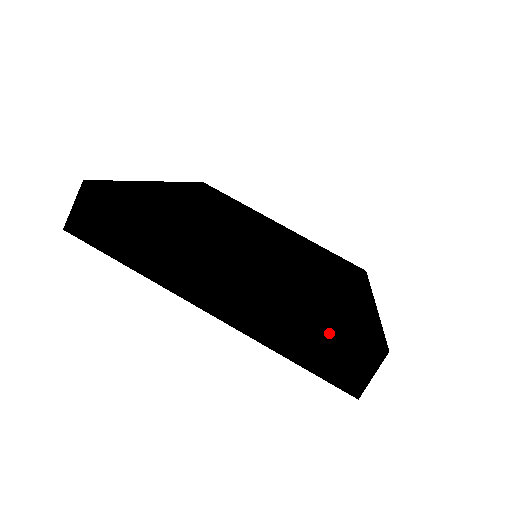
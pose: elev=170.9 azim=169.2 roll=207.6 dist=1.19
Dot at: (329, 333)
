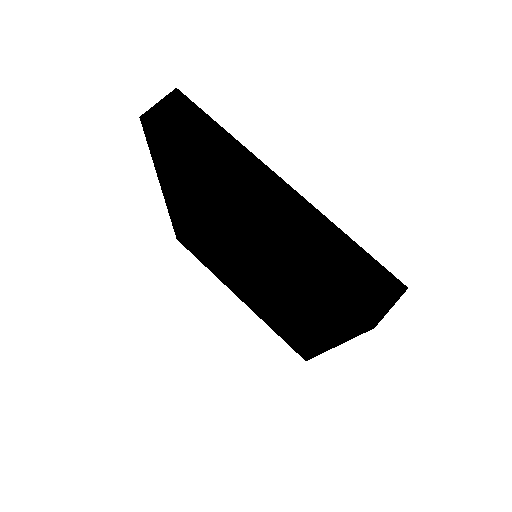
Dot at: (359, 260)
